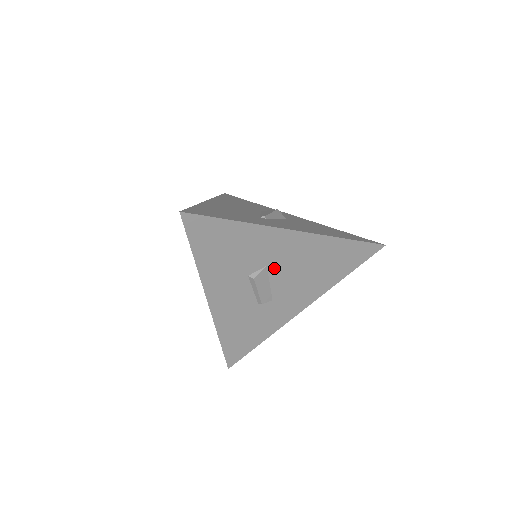
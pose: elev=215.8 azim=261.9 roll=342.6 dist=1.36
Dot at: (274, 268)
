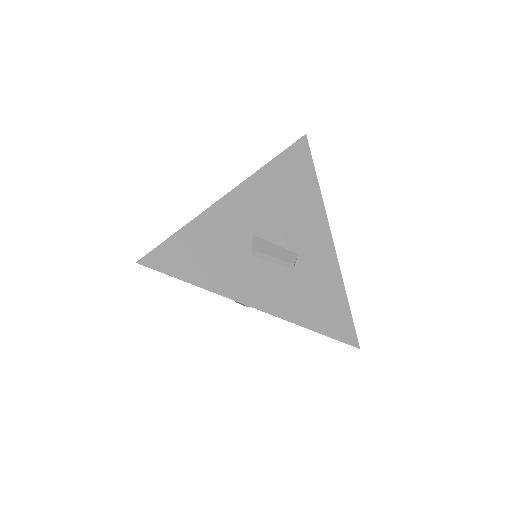
Dot at: (260, 231)
